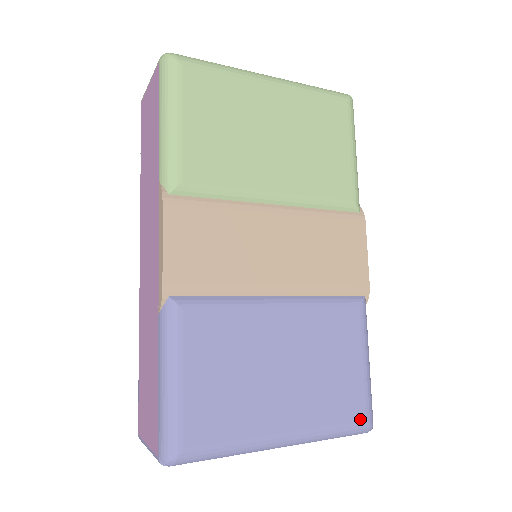
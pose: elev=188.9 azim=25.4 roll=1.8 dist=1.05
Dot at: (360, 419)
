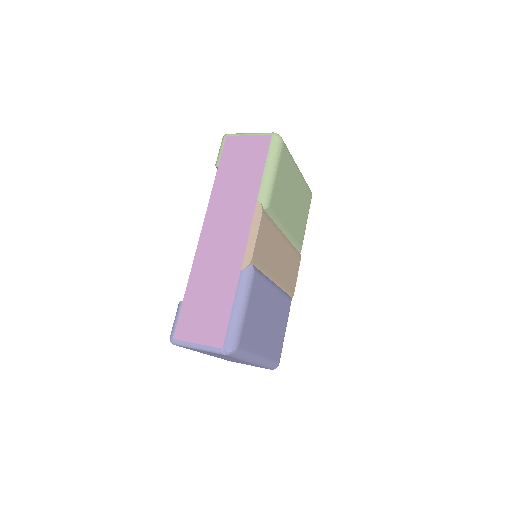
Dot at: (278, 360)
